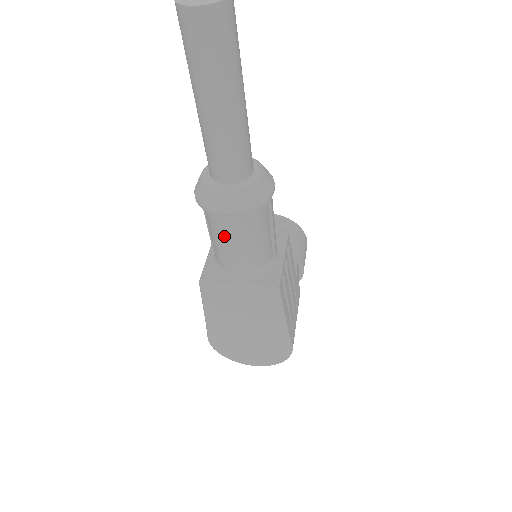
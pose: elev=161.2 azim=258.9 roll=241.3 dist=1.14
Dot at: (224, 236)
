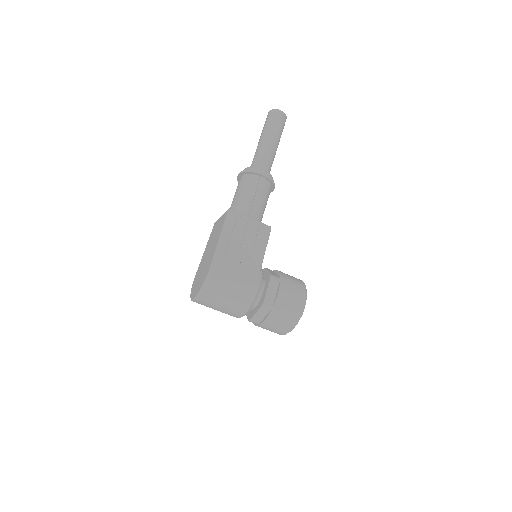
Dot at: occluded
